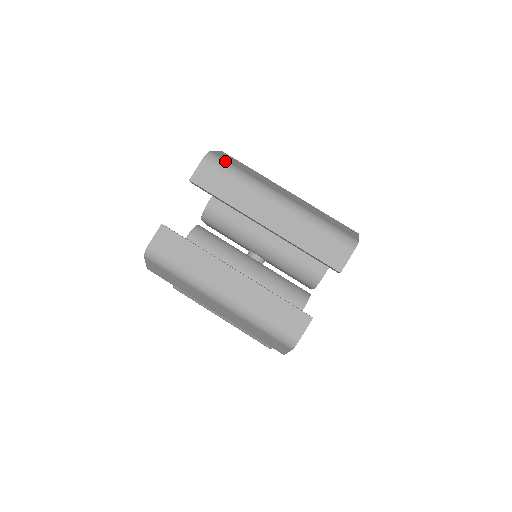
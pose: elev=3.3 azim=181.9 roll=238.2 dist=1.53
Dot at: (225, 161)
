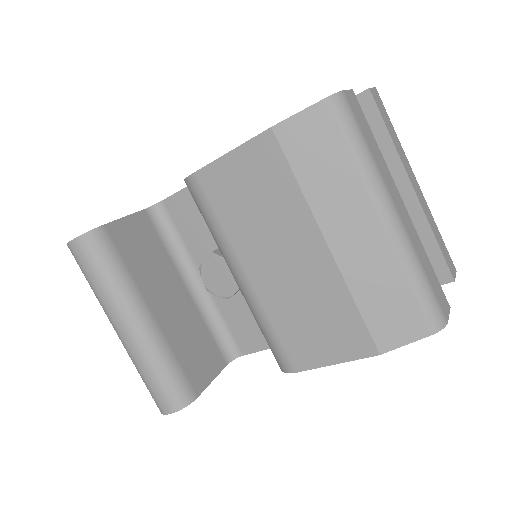
Dot at: occluded
